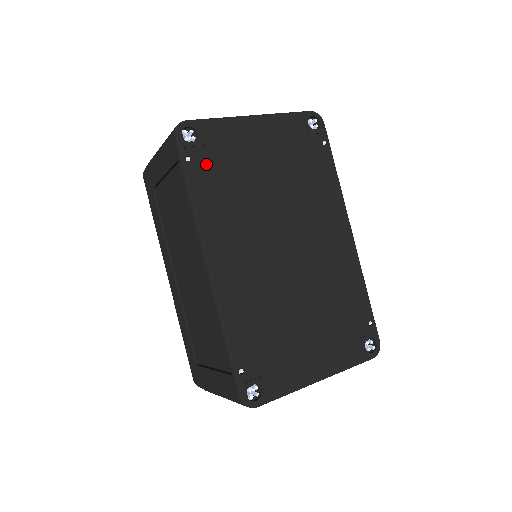
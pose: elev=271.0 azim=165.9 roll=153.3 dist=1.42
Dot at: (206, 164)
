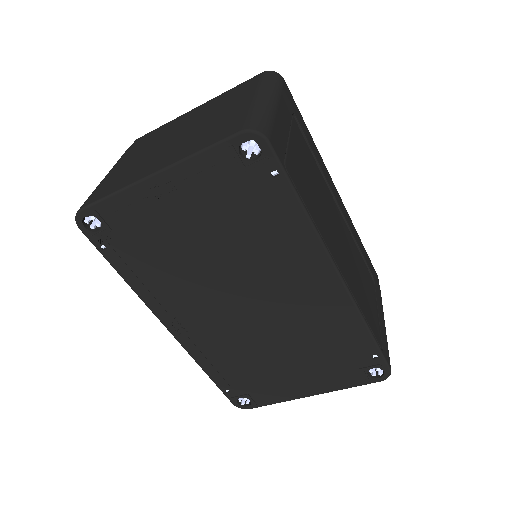
Dot at: (124, 248)
